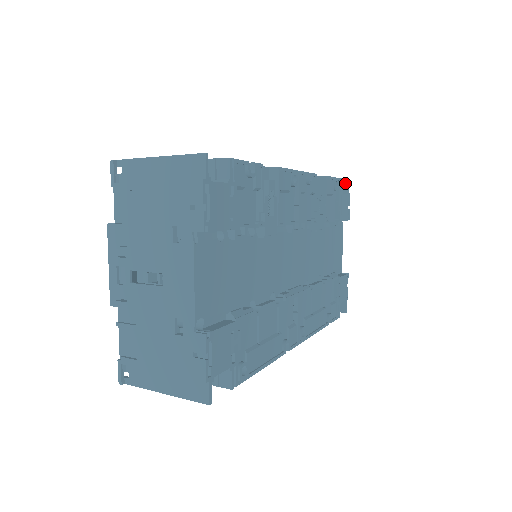
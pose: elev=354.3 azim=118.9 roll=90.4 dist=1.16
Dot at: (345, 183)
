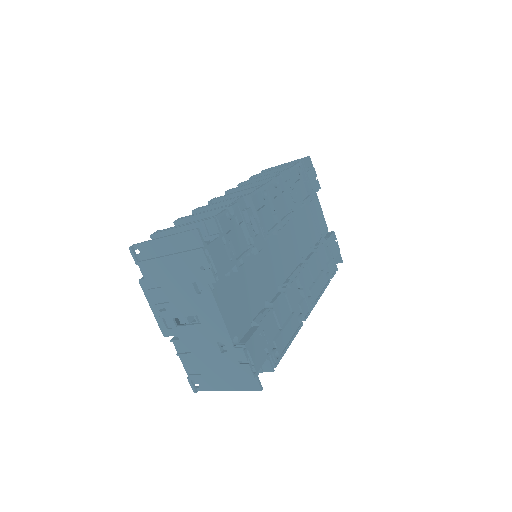
Dot at: (307, 160)
